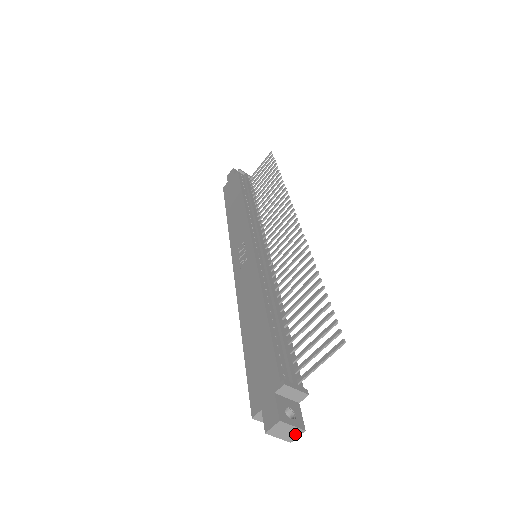
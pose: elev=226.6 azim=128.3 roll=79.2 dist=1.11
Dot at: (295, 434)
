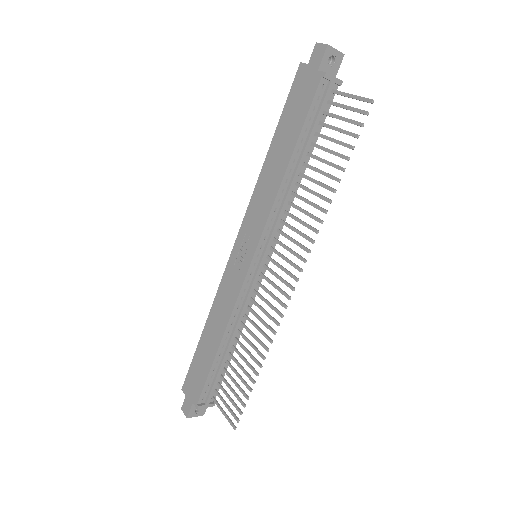
Dot at: occluded
